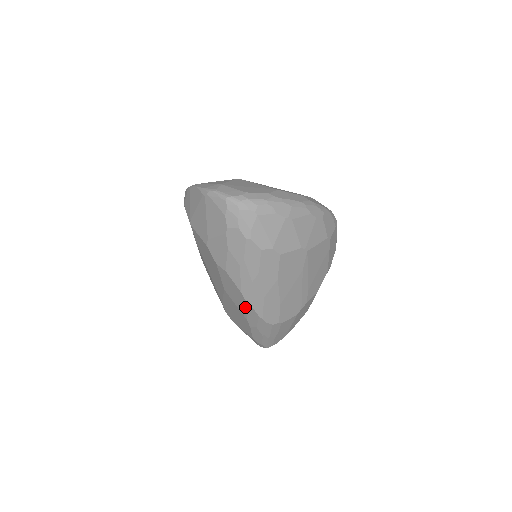
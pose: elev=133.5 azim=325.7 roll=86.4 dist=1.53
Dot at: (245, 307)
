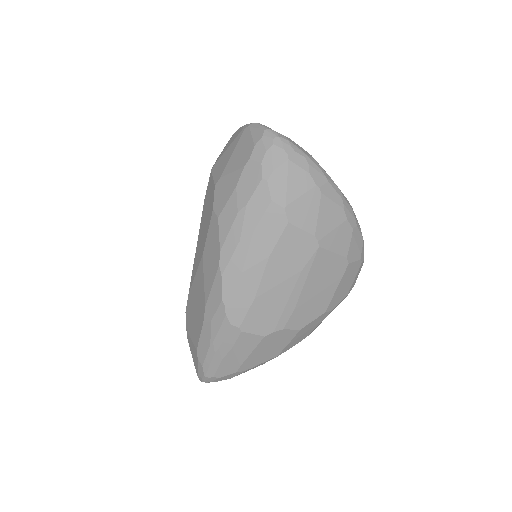
Dot at: (213, 280)
